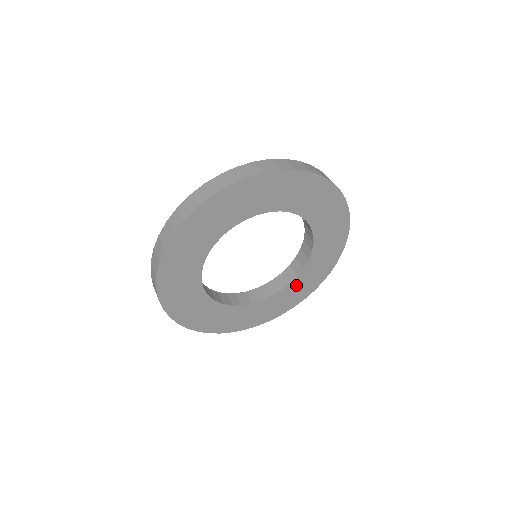
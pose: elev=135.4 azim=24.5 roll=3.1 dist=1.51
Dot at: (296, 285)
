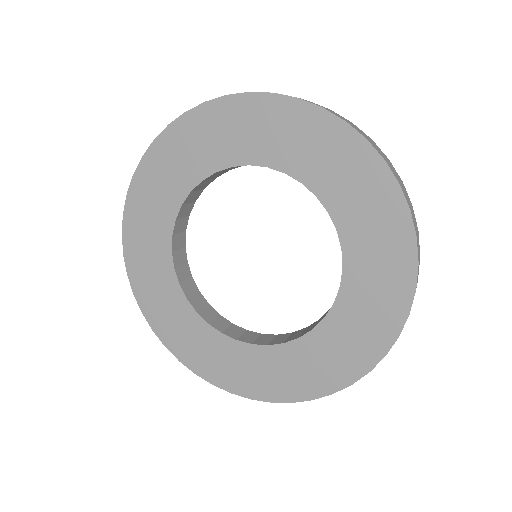
Dot at: (220, 346)
